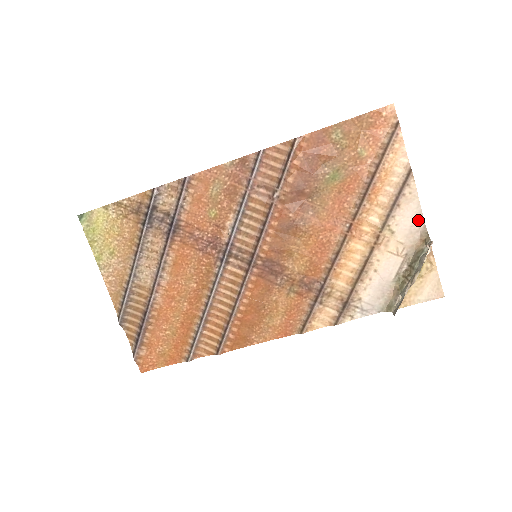
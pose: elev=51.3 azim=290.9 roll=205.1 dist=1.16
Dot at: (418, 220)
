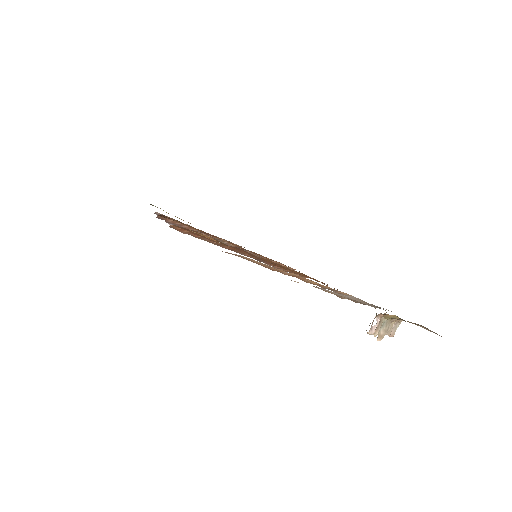
Dot at: (348, 295)
